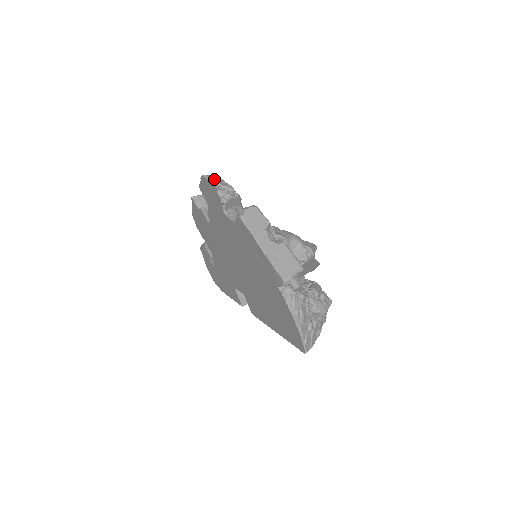
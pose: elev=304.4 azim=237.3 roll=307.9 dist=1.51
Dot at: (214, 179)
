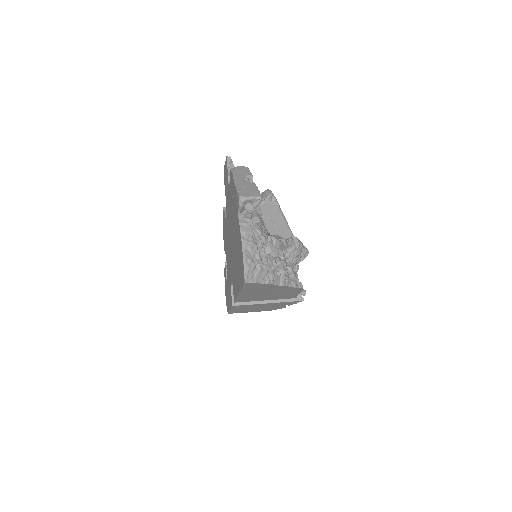
Dot at: occluded
